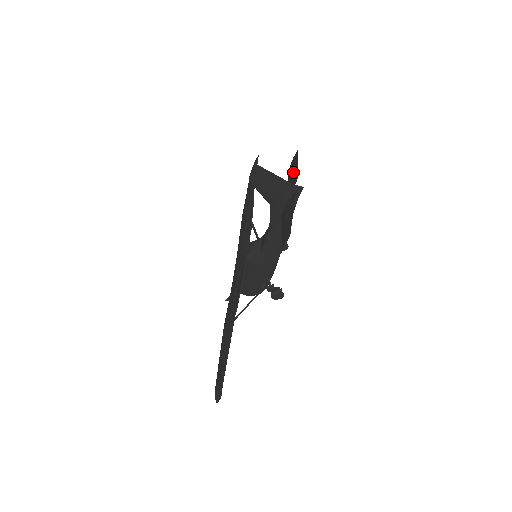
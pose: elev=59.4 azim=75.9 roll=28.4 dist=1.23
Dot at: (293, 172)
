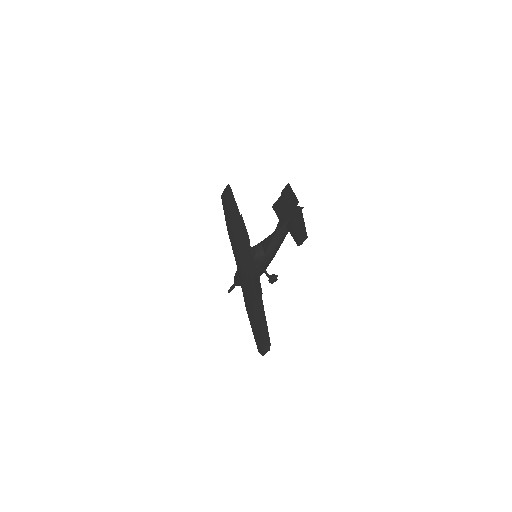
Dot at: (290, 198)
